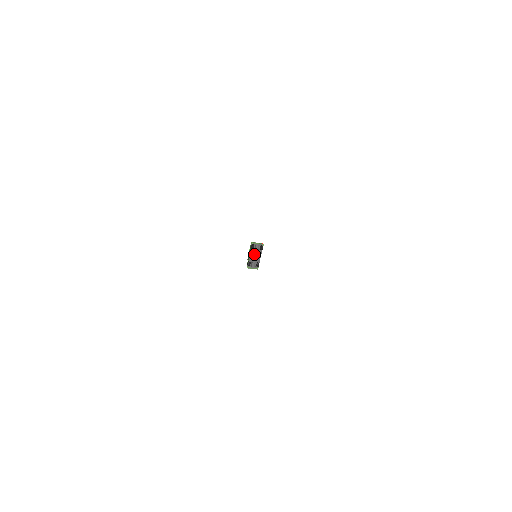
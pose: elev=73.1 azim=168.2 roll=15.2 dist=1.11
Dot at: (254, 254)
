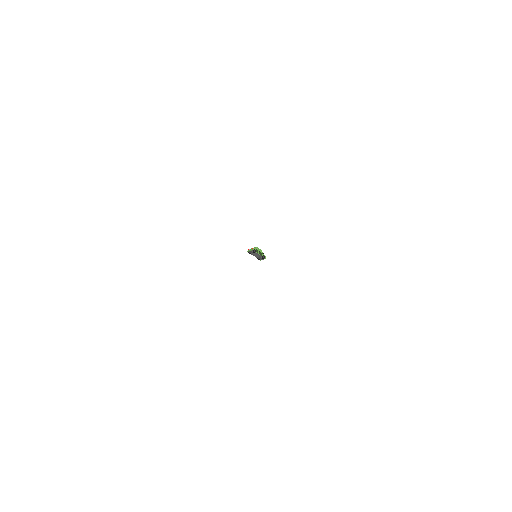
Dot at: (255, 255)
